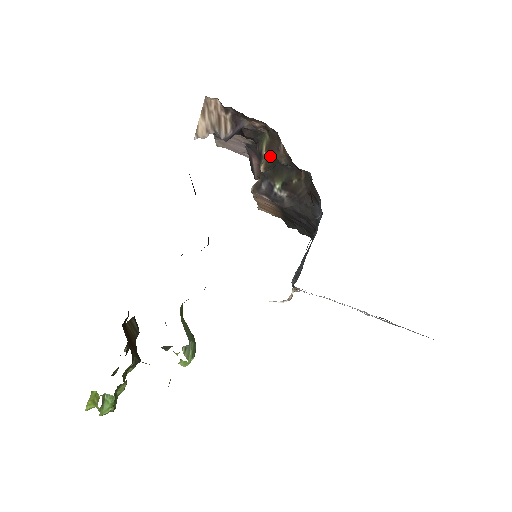
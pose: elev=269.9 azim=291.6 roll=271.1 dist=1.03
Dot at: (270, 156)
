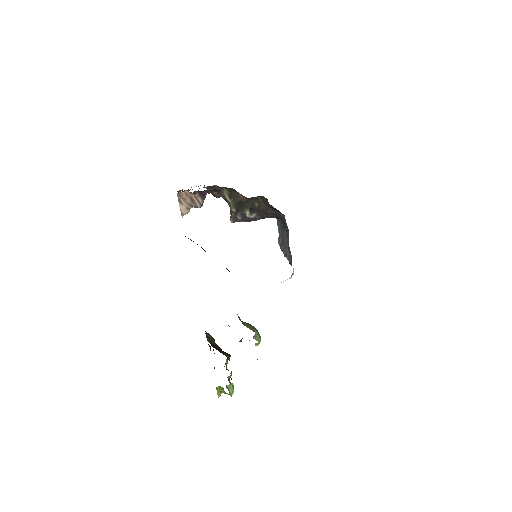
Dot at: (235, 202)
